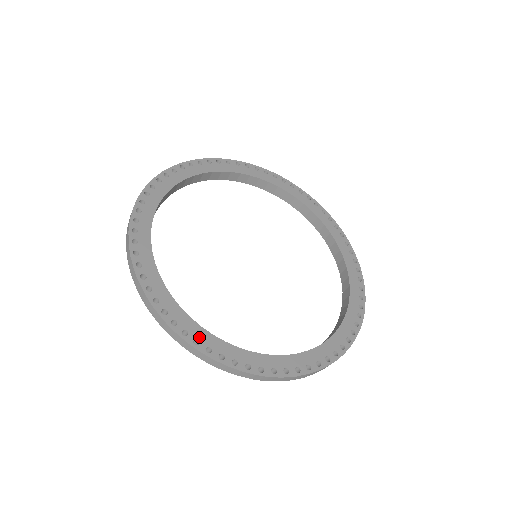
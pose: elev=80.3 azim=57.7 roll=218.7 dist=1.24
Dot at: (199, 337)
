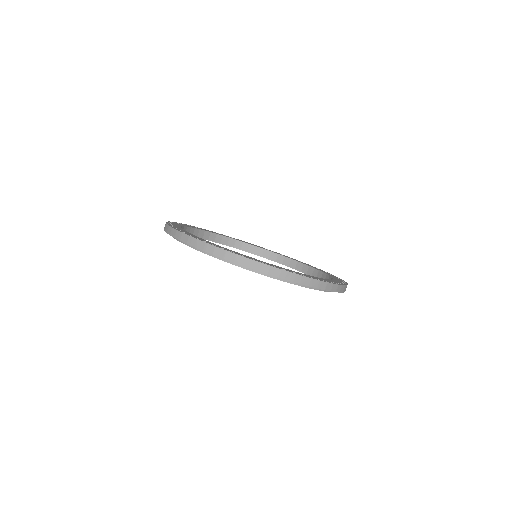
Dot at: (234, 252)
